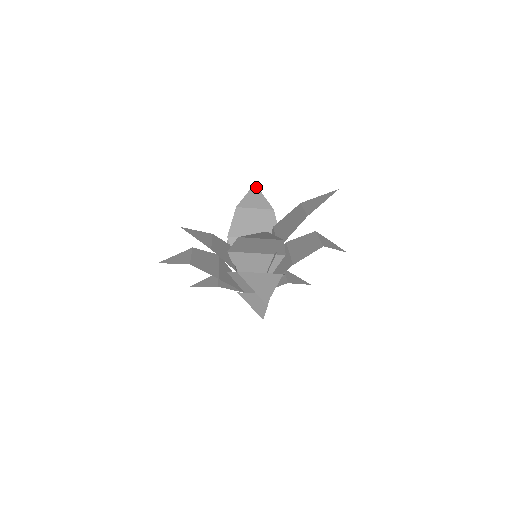
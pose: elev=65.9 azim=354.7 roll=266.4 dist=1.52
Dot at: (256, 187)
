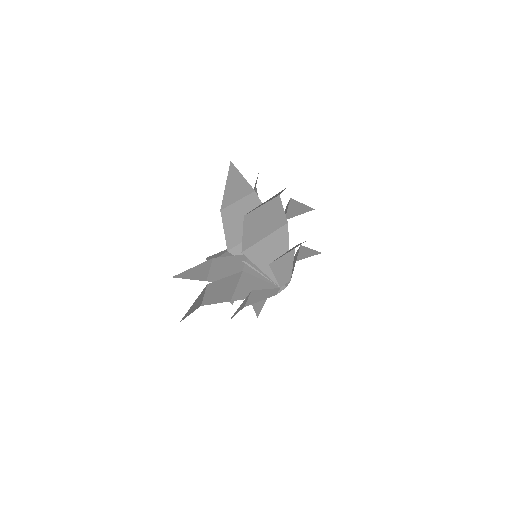
Dot at: (209, 256)
